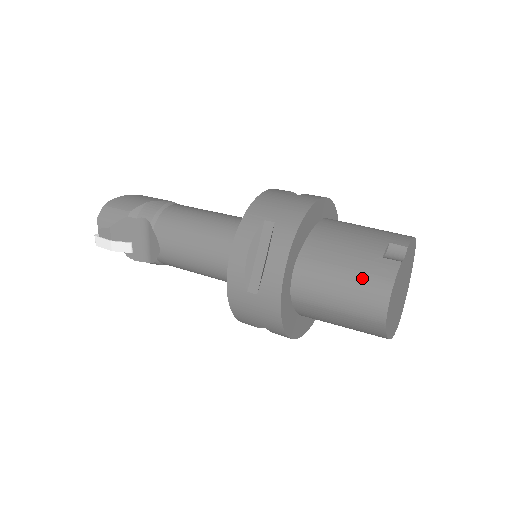
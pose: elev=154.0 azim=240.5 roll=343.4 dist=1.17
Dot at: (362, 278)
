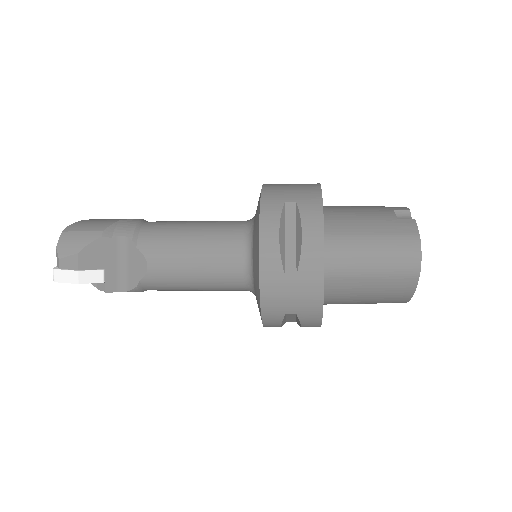
Dot at: (391, 238)
